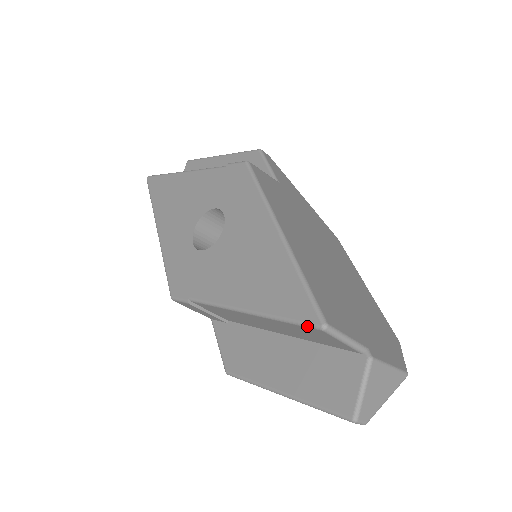
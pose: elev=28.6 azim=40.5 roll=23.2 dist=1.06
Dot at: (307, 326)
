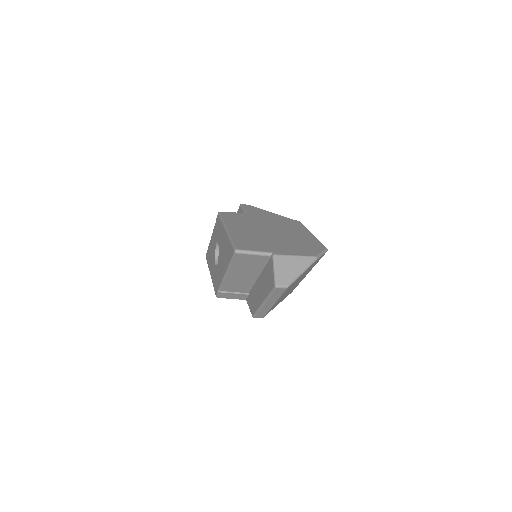
Dot at: (233, 257)
